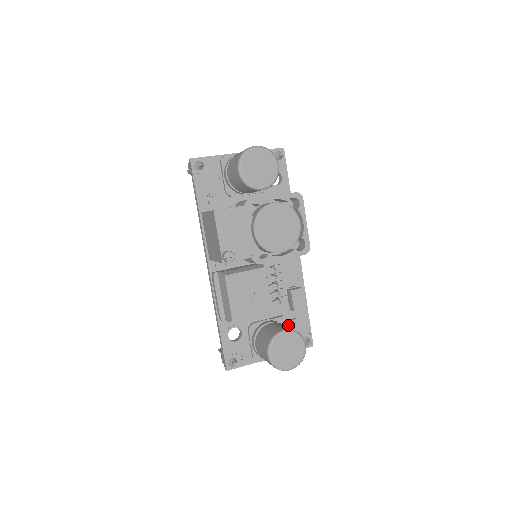
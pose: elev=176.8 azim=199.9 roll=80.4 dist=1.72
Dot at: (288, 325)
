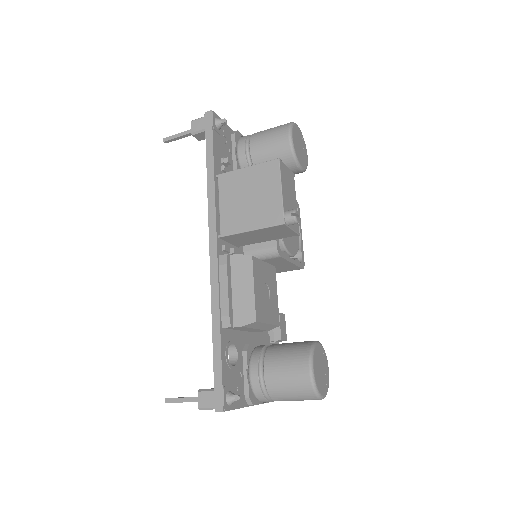
Dot at: occluded
